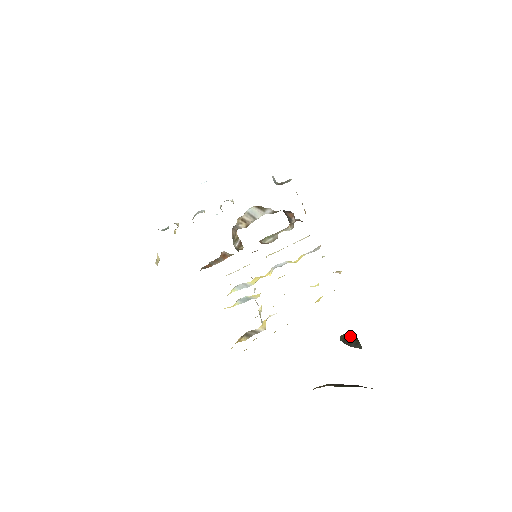
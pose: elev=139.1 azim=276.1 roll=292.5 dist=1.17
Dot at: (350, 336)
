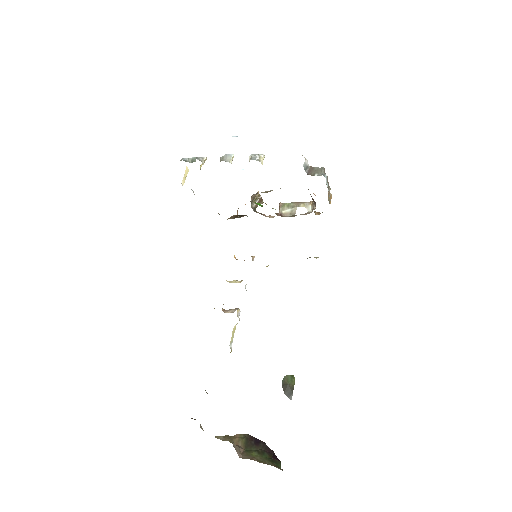
Dot at: (290, 382)
